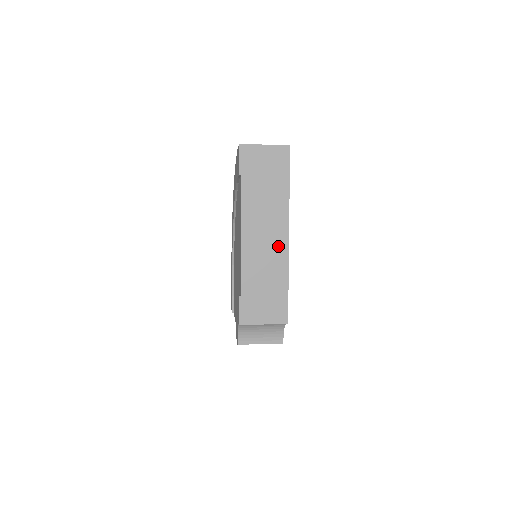
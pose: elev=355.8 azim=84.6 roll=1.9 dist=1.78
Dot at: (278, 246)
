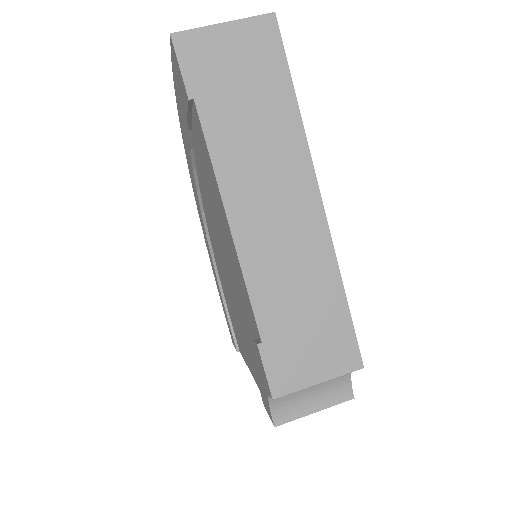
Dot at: (306, 224)
